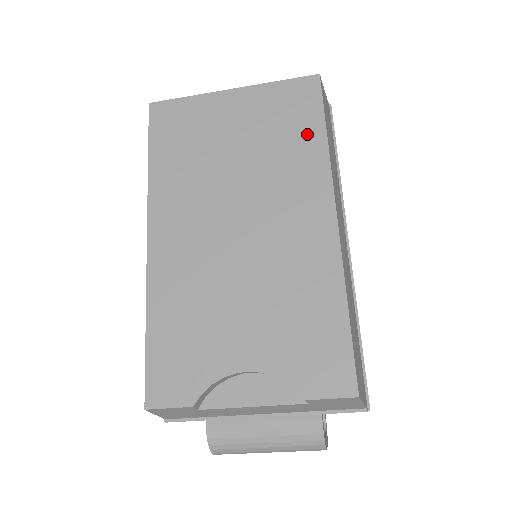
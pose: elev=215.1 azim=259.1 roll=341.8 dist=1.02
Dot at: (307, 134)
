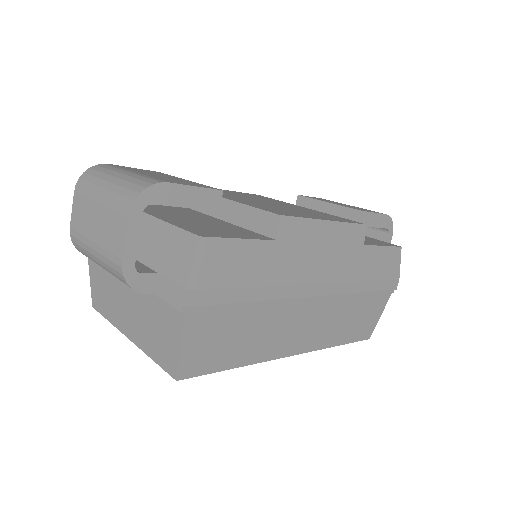
Dot at: occluded
